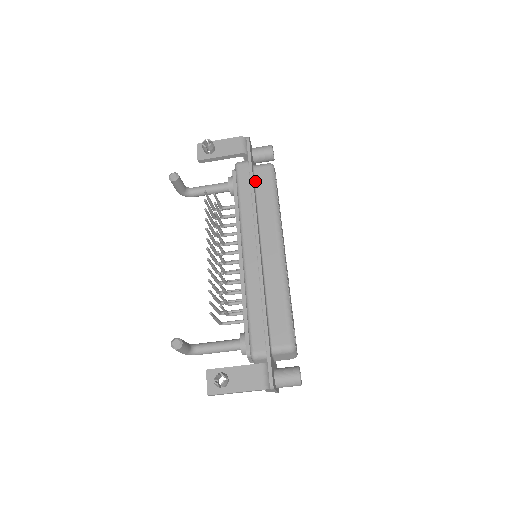
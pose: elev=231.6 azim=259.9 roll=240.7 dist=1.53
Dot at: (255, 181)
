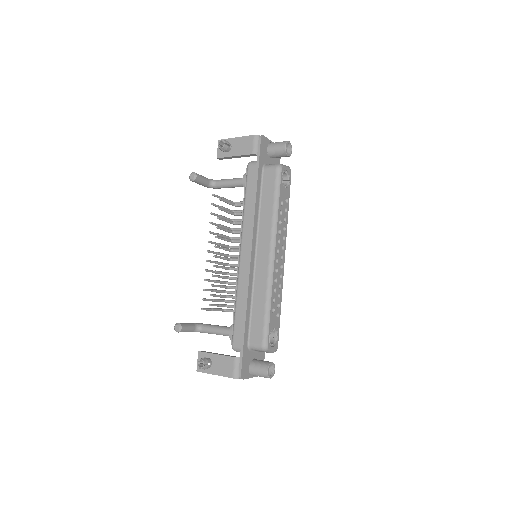
Dot at: (262, 183)
